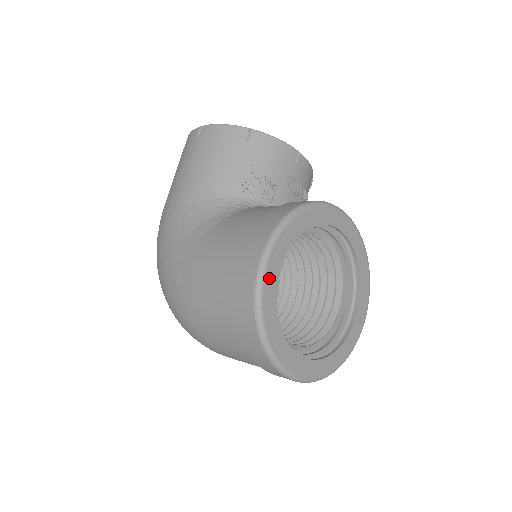
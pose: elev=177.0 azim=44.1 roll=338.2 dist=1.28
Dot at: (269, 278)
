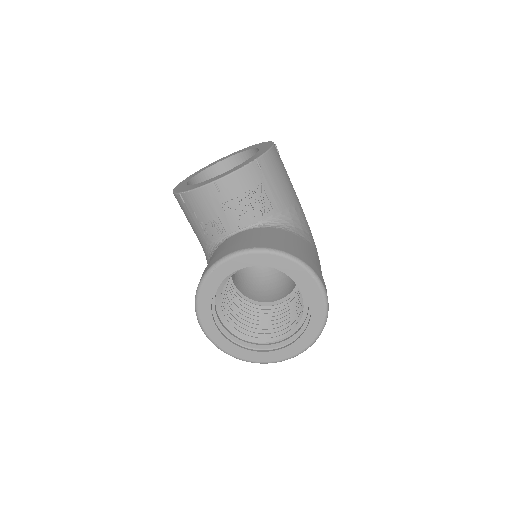
Dot at: (212, 335)
